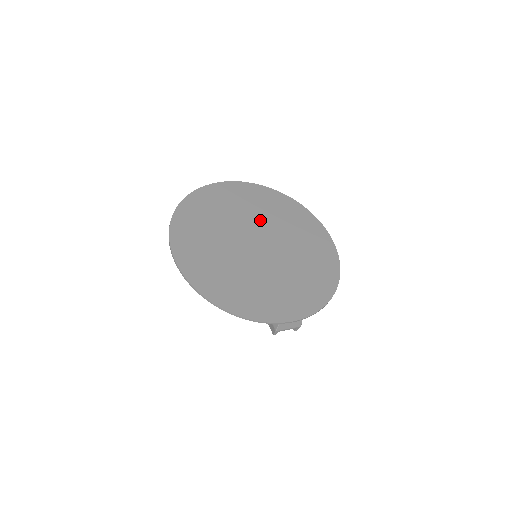
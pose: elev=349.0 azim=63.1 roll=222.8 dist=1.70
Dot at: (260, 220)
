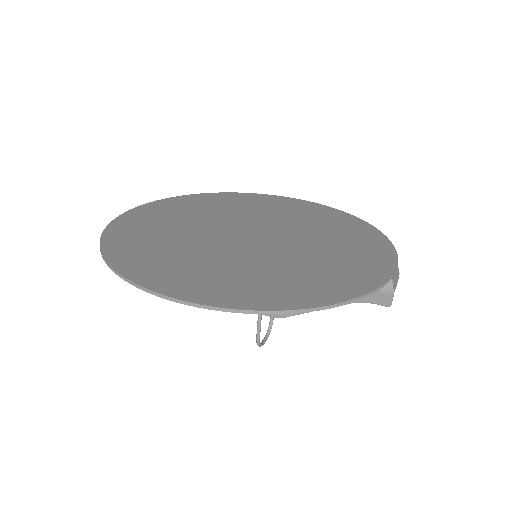
Dot at: (216, 219)
